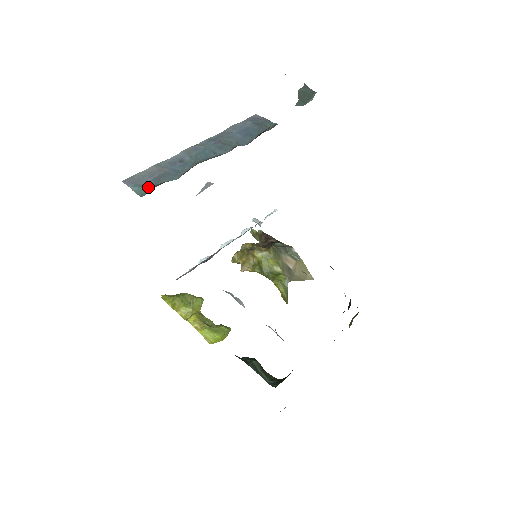
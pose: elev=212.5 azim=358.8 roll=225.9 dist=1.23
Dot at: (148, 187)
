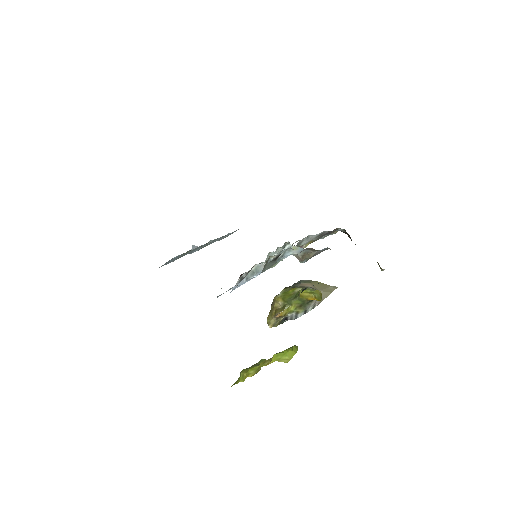
Dot at: occluded
